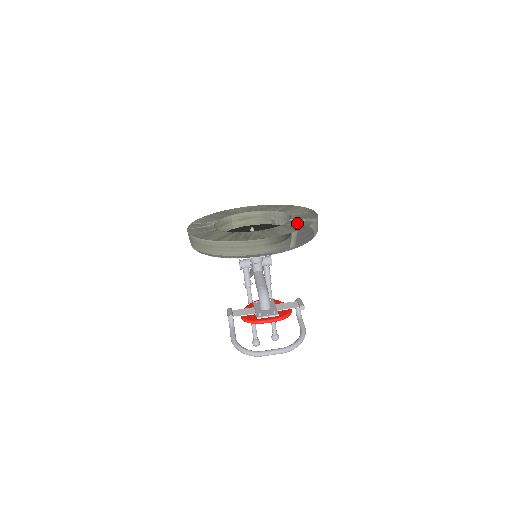
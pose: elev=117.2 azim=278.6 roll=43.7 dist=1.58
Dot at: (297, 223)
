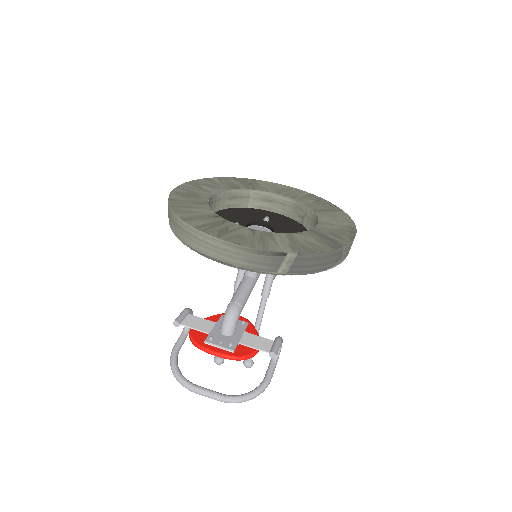
Dot at: (311, 239)
